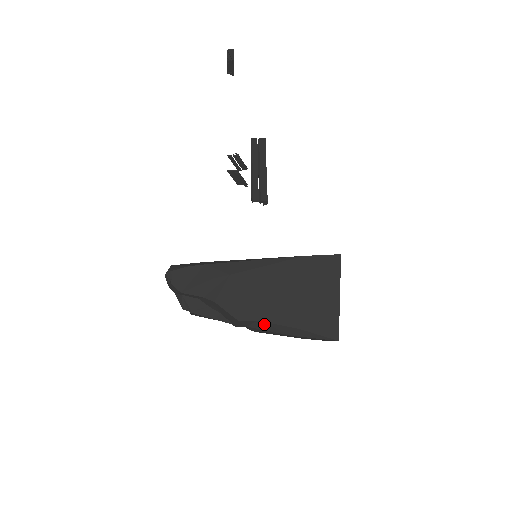
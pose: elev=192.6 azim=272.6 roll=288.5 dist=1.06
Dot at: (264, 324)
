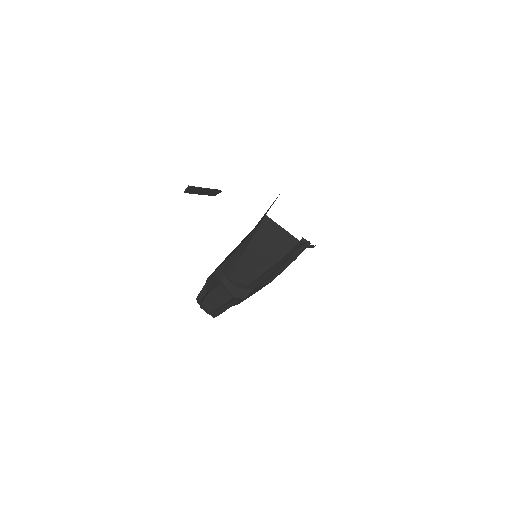
Dot at: (229, 260)
